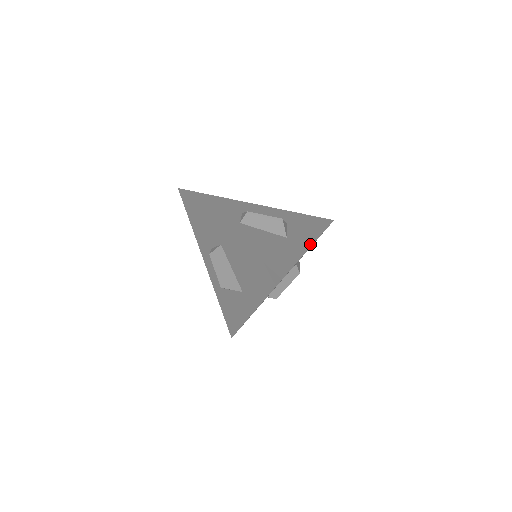
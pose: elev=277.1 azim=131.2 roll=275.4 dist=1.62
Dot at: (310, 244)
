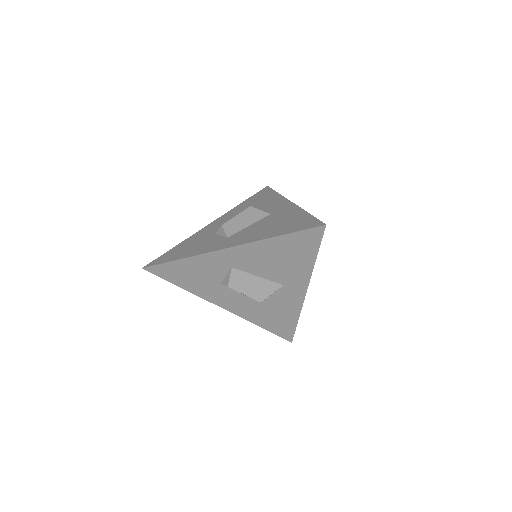
Dot at: (290, 203)
